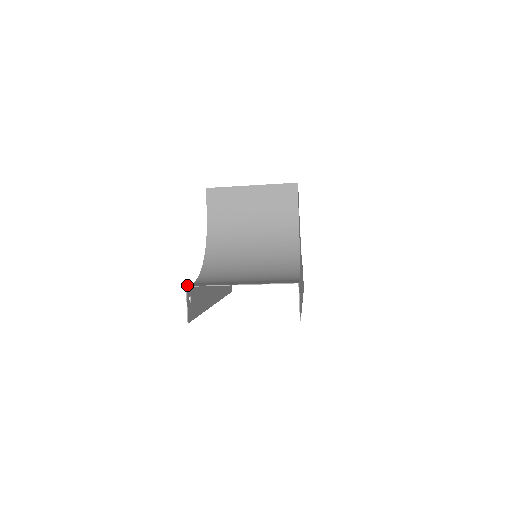
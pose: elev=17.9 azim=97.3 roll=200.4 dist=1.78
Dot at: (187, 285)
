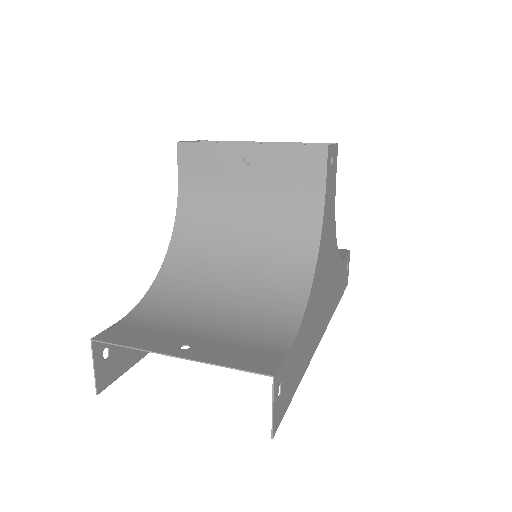
Dot at: occluded
